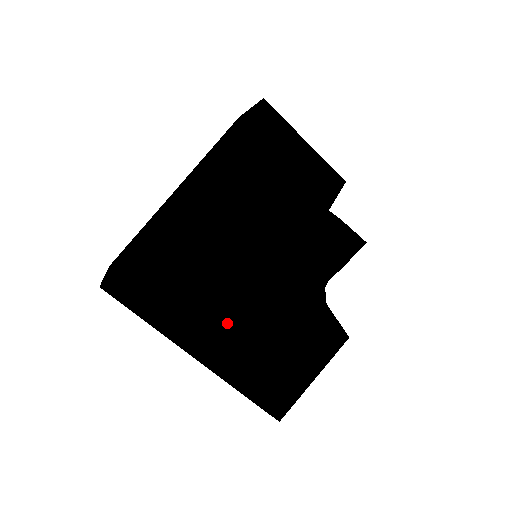
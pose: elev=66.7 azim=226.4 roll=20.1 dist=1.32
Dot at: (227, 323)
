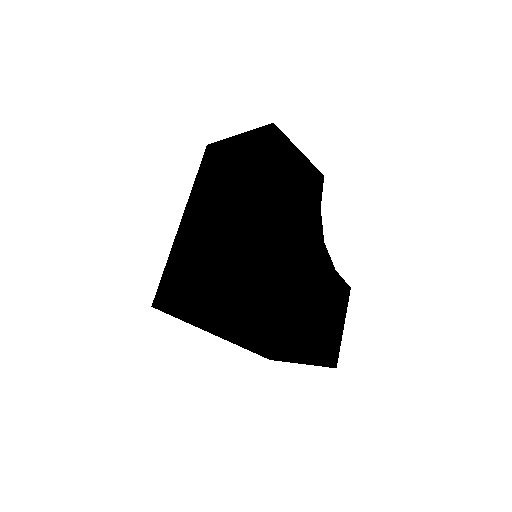
Dot at: (296, 305)
